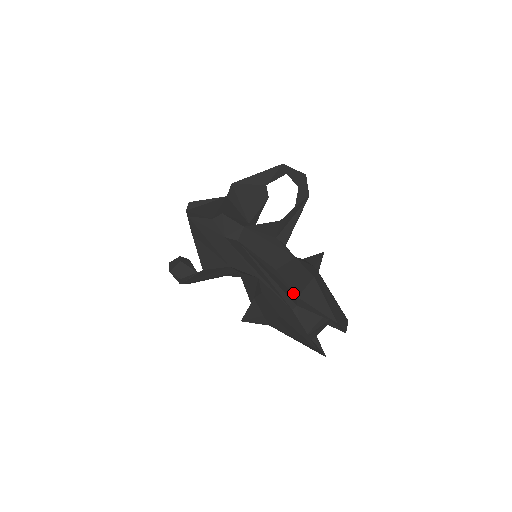
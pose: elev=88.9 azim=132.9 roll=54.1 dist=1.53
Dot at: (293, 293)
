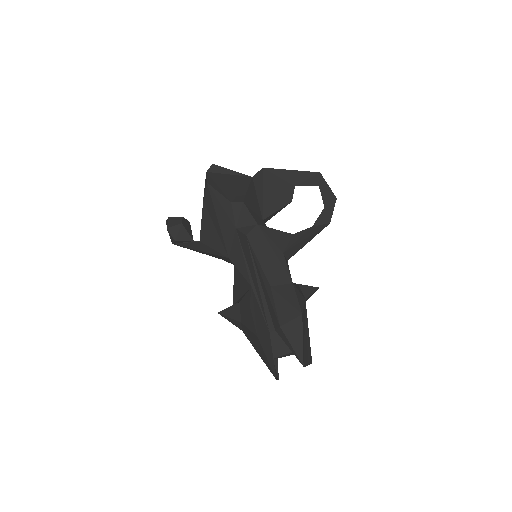
Dot at: (278, 320)
